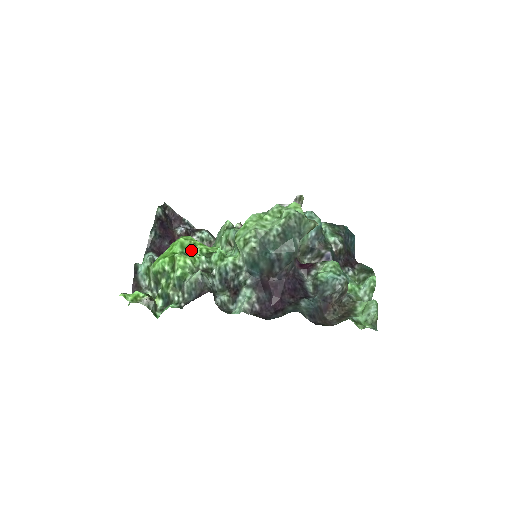
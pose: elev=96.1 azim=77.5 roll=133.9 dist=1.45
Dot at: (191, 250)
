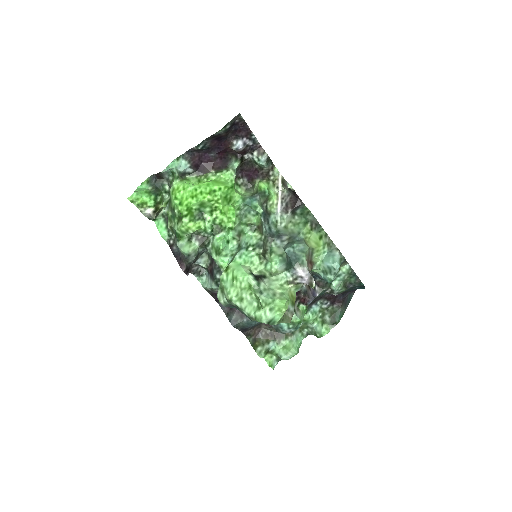
Dot at: (208, 212)
